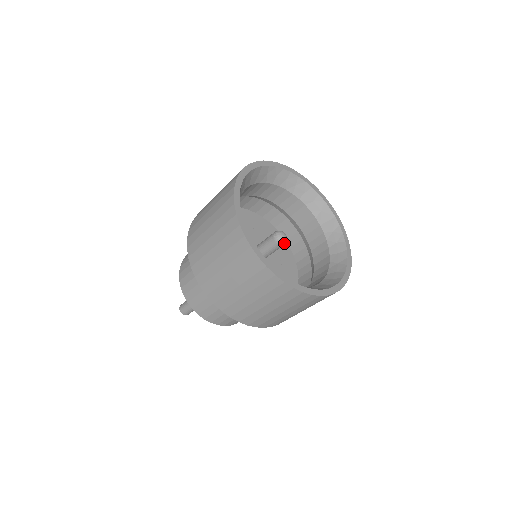
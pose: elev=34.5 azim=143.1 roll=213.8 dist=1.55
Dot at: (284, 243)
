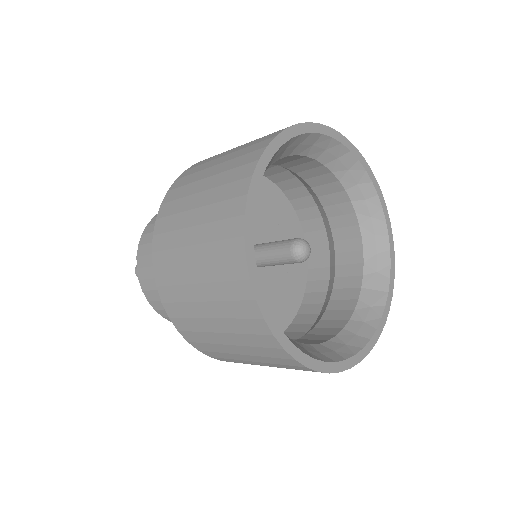
Dot at: (299, 259)
